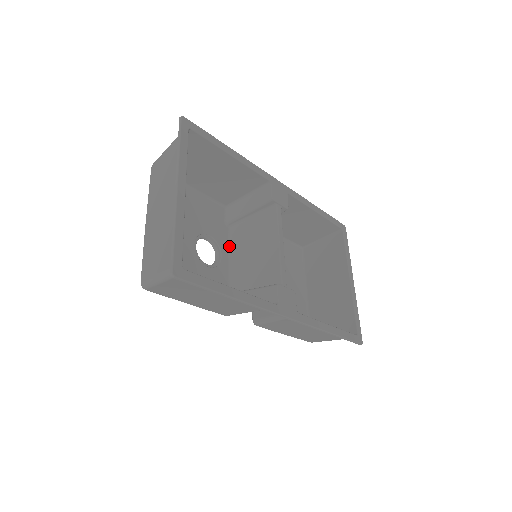
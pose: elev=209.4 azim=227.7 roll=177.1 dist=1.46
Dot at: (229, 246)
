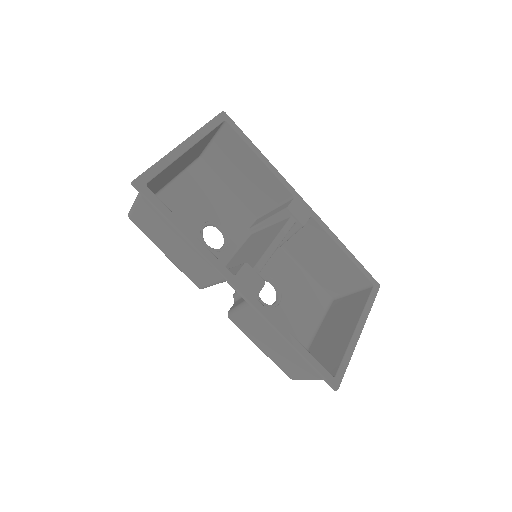
Dot at: (240, 246)
